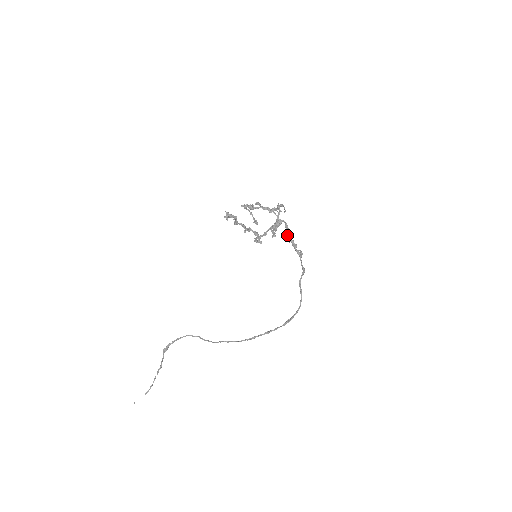
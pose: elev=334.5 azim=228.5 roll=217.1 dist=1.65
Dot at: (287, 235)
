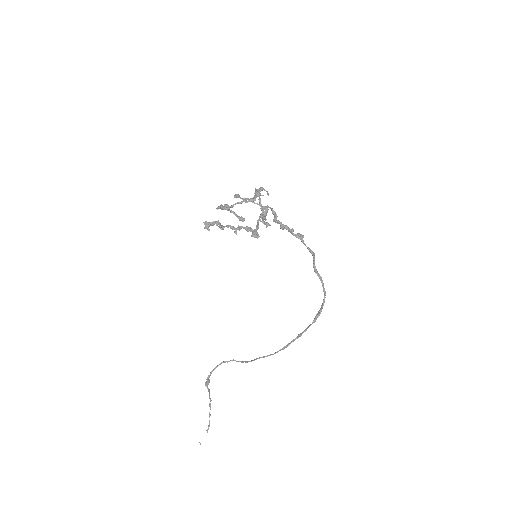
Dot at: (277, 223)
